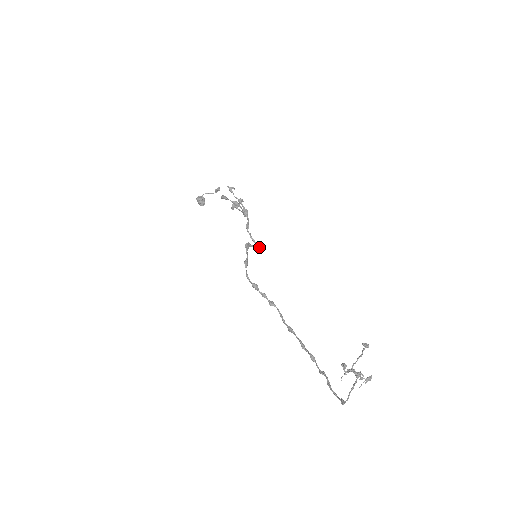
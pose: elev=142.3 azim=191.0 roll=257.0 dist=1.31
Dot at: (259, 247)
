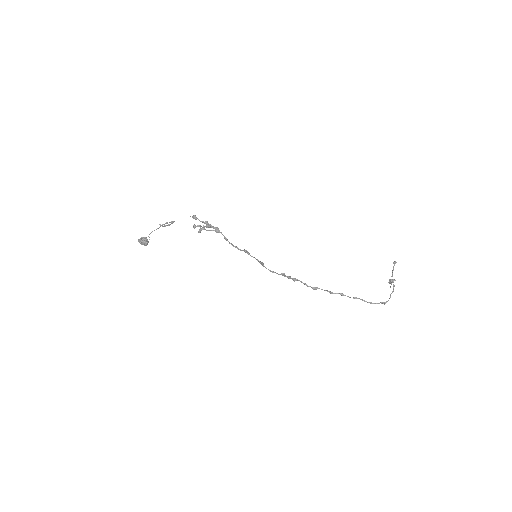
Dot at: occluded
